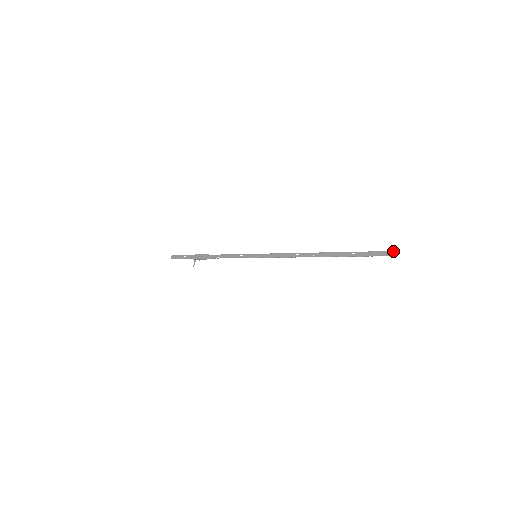
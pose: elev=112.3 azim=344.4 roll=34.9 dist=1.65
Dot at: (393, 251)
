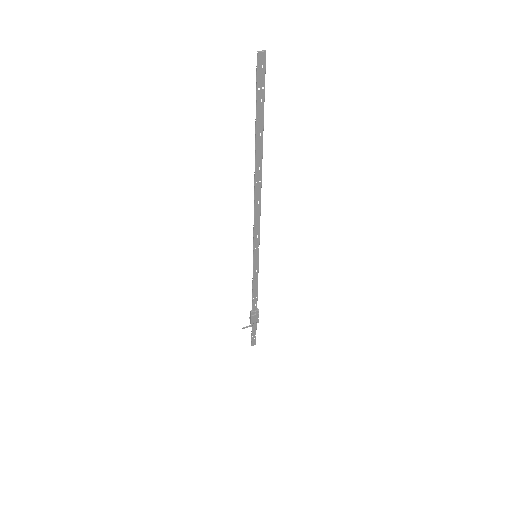
Dot at: (264, 55)
